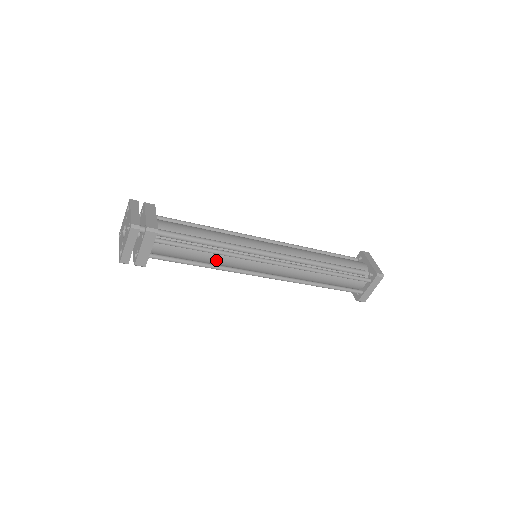
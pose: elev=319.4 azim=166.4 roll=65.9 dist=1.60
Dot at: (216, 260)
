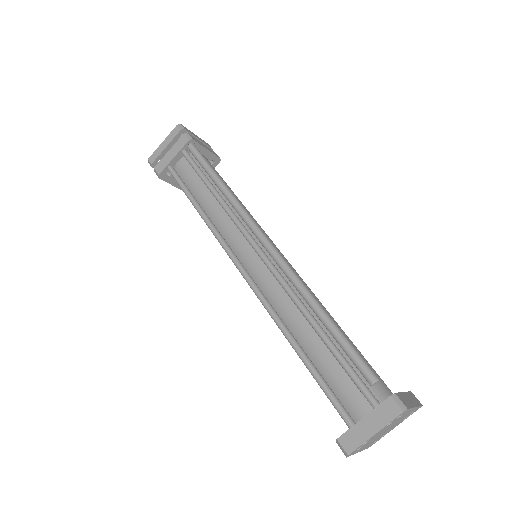
Dot at: (212, 212)
